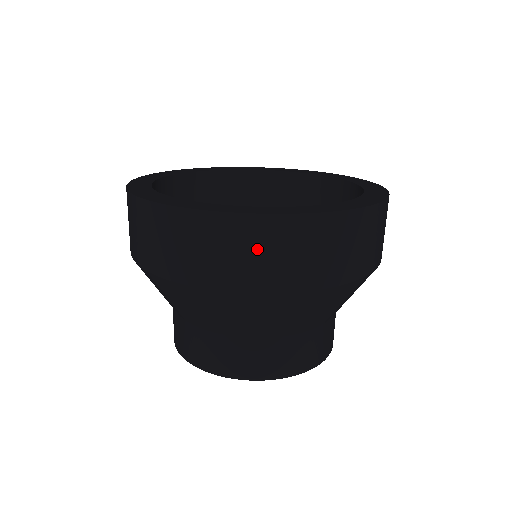
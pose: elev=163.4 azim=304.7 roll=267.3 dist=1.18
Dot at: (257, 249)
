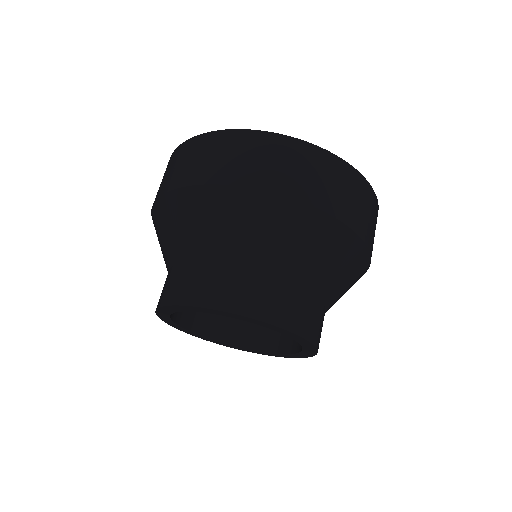
Dot at: (178, 162)
